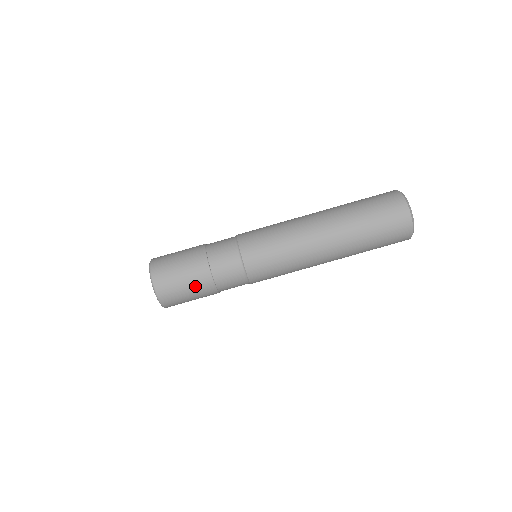
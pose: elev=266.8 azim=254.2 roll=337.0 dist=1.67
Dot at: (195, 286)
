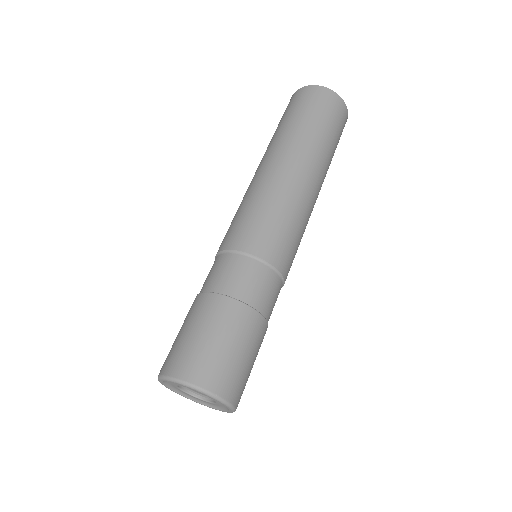
Dot at: (229, 329)
